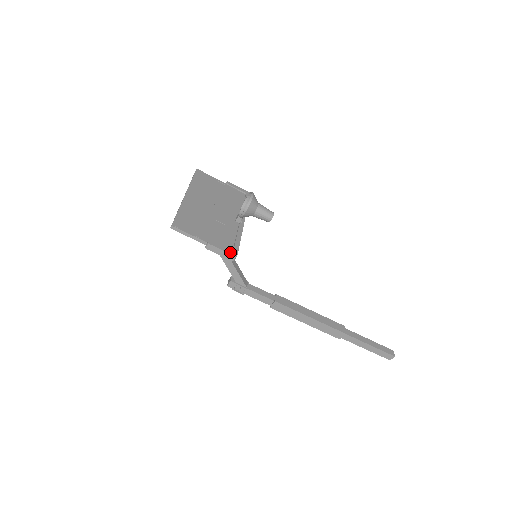
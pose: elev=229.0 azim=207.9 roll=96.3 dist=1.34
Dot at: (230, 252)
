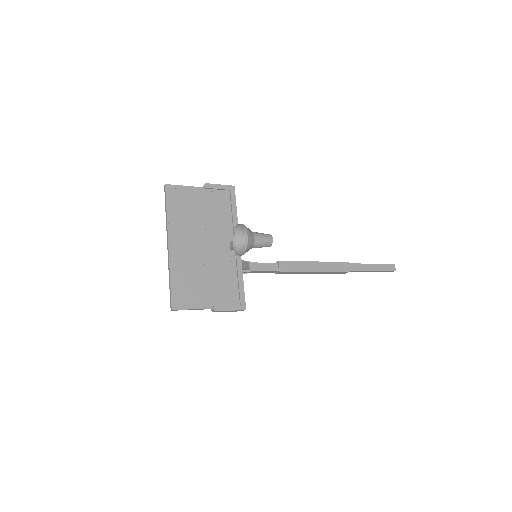
Dot at: (238, 308)
